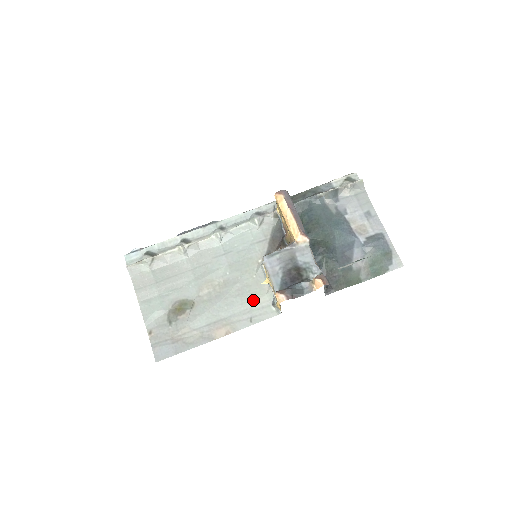
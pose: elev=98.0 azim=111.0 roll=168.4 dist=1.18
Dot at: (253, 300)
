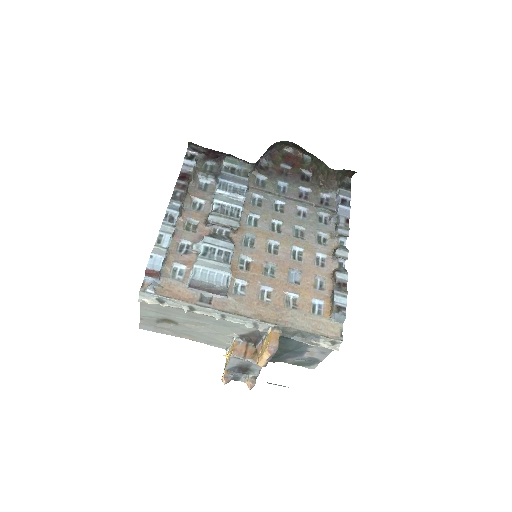
Dot at: (216, 341)
